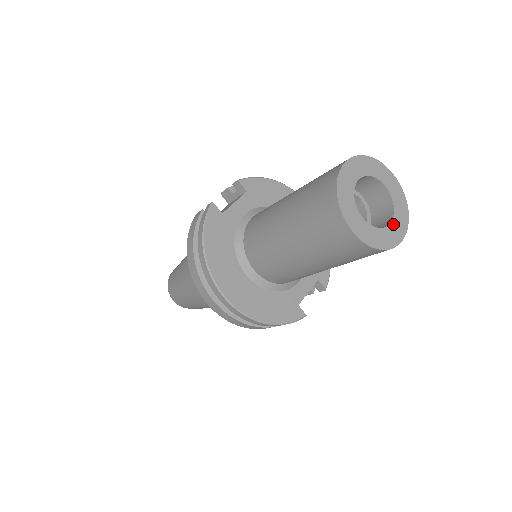
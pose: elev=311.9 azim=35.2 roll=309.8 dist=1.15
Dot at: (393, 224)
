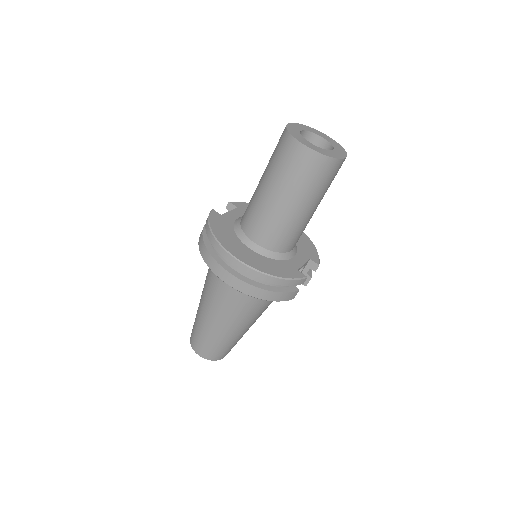
Dot at: (335, 151)
